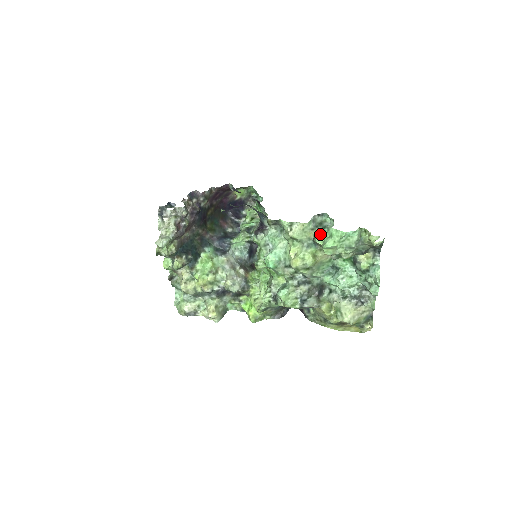
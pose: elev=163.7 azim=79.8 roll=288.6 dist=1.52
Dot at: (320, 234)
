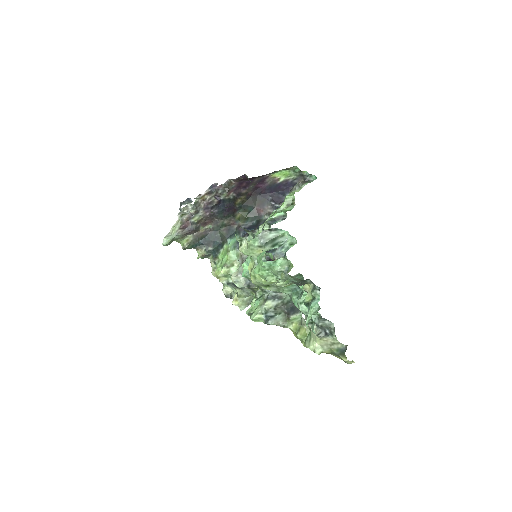
Dot at: (259, 255)
